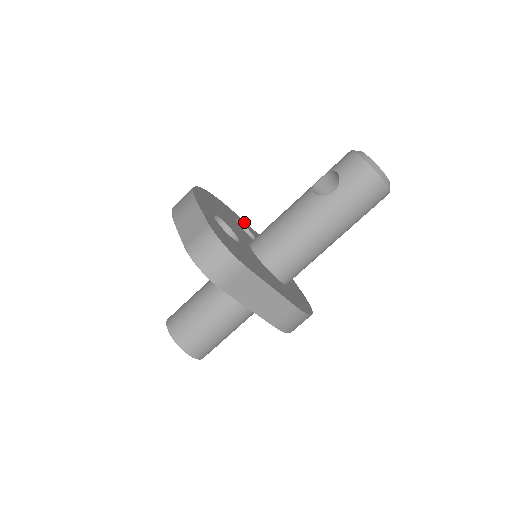
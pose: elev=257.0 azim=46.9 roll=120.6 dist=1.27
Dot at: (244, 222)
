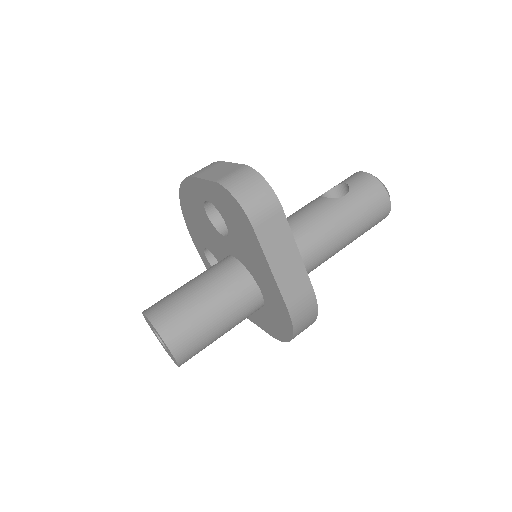
Dot at: occluded
